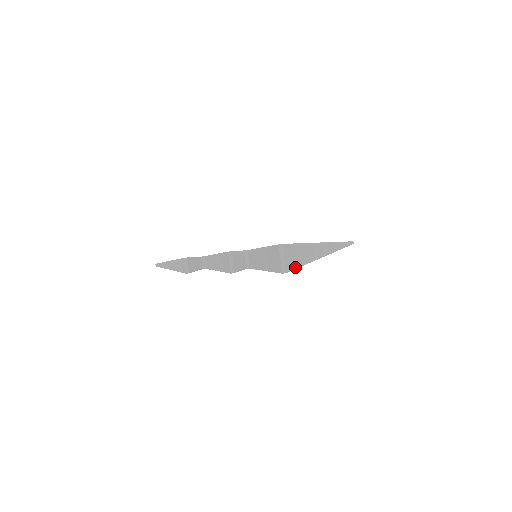
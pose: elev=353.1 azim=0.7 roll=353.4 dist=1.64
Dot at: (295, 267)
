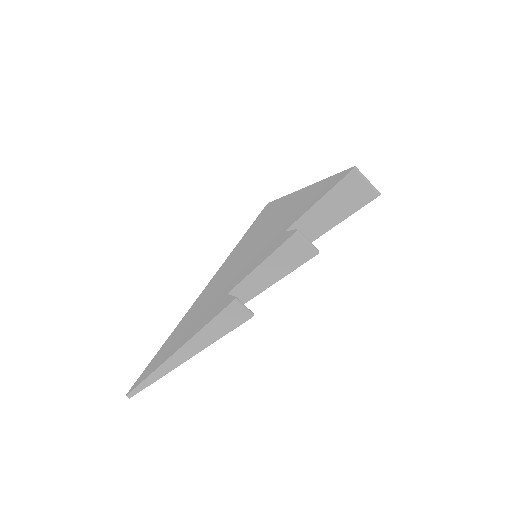
Dot at: occluded
